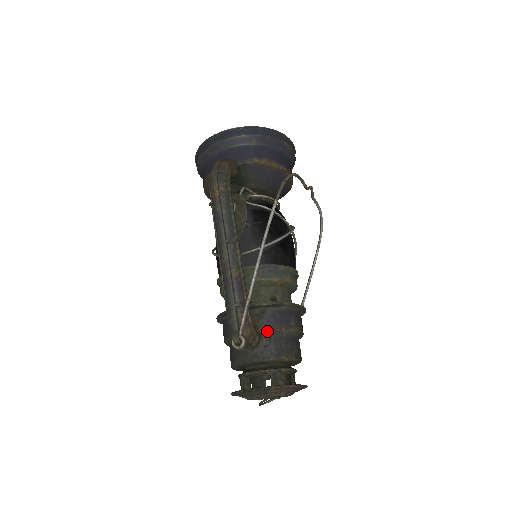
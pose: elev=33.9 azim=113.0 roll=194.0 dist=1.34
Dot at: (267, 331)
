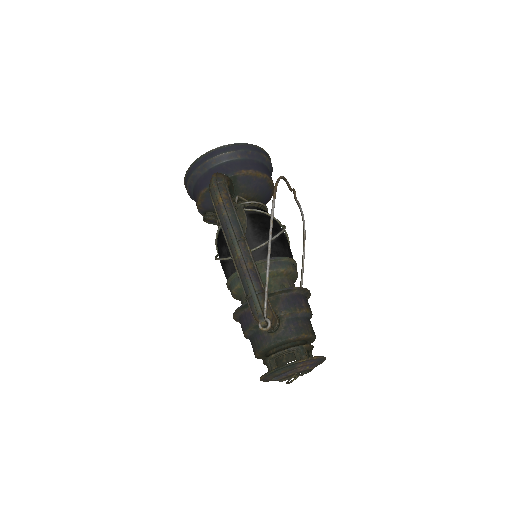
Dot at: (285, 314)
